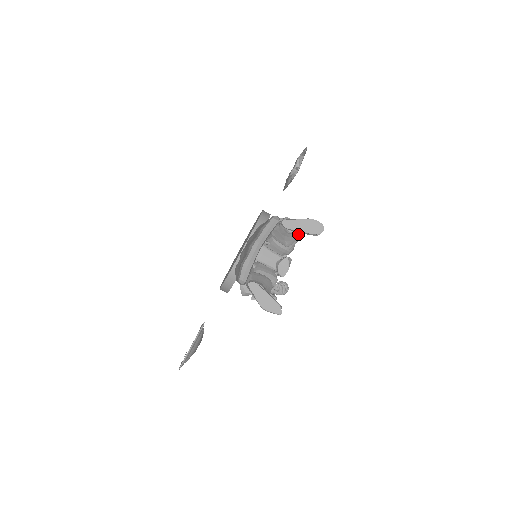
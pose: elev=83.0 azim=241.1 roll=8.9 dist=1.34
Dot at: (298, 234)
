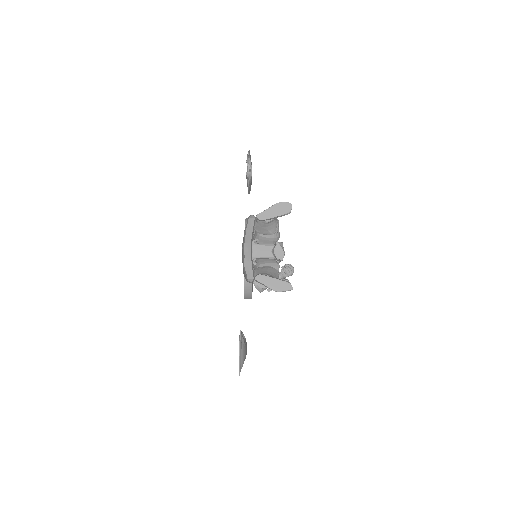
Dot at: (275, 220)
